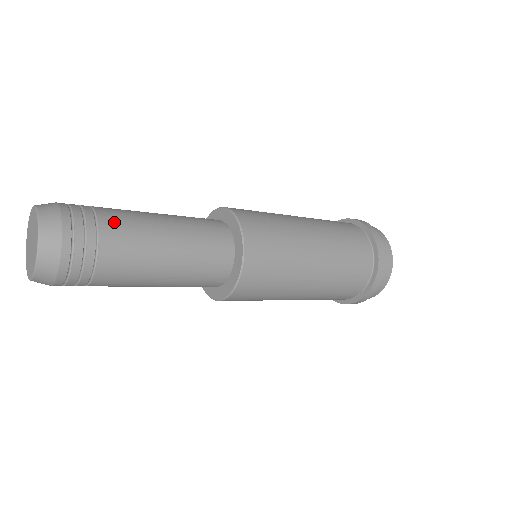
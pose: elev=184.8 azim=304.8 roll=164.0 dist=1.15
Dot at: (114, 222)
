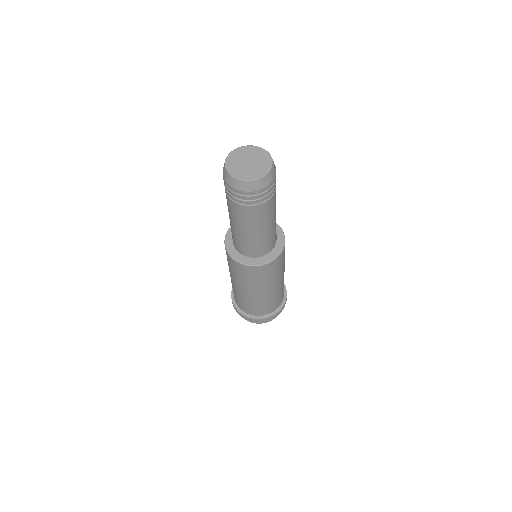
Dot at: occluded
